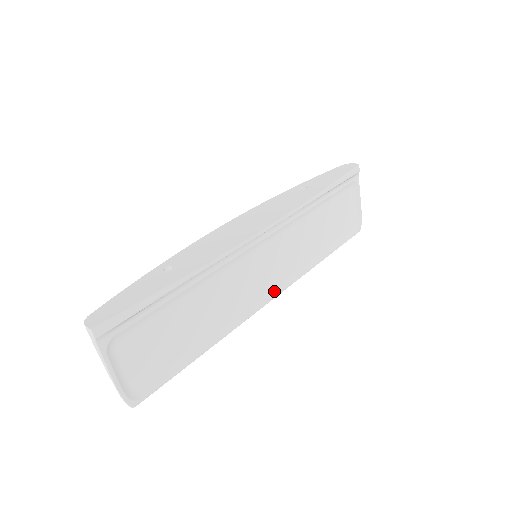
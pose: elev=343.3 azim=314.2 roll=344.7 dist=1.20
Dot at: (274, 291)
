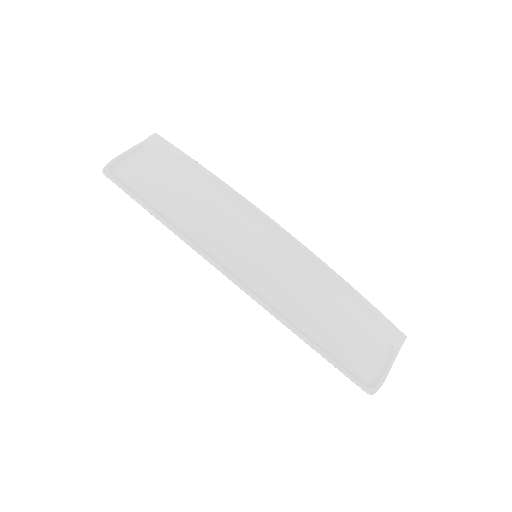
Dot at: (241, 280)
